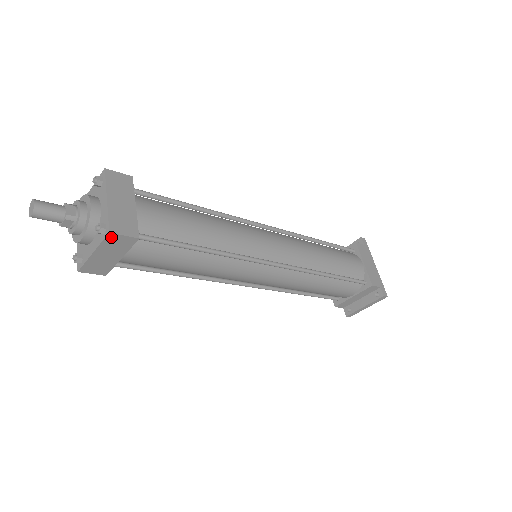
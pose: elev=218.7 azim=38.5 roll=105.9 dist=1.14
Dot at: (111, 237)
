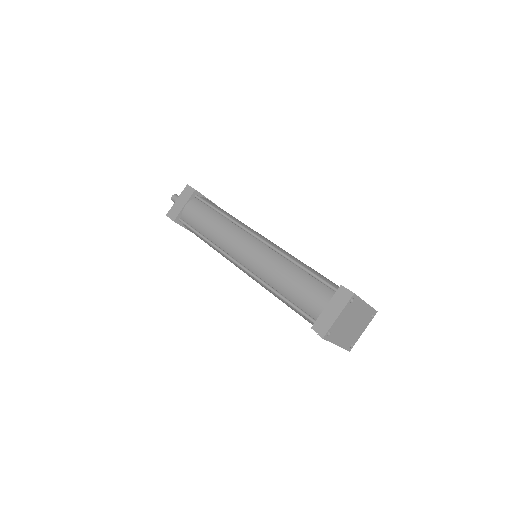
Dot at: (187, 188)
